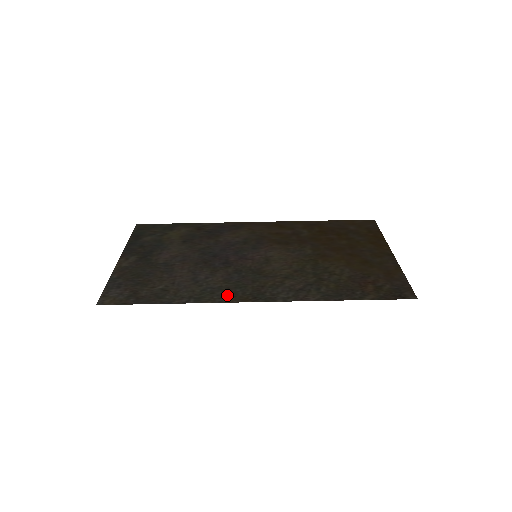
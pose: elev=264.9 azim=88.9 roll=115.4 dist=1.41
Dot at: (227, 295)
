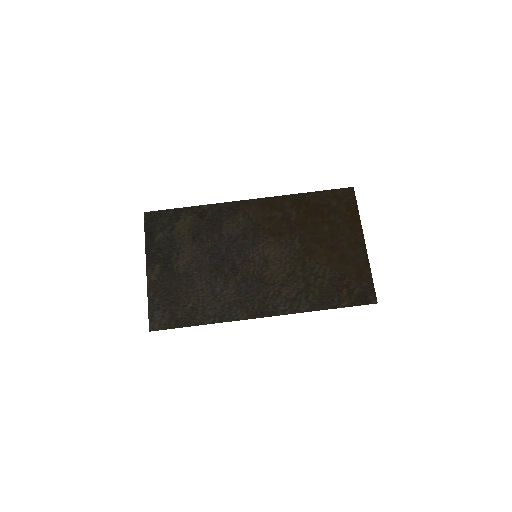
Dot at: (241, 311)
